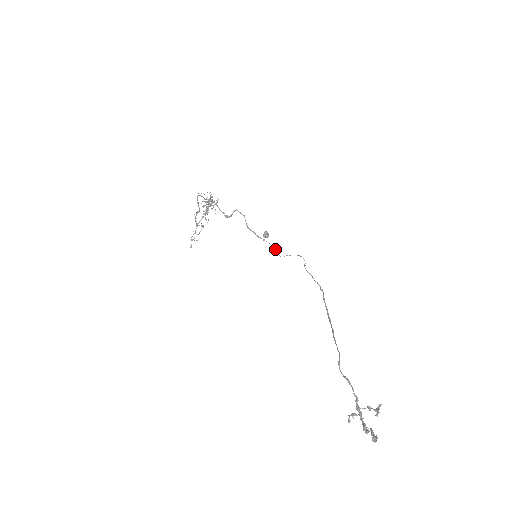
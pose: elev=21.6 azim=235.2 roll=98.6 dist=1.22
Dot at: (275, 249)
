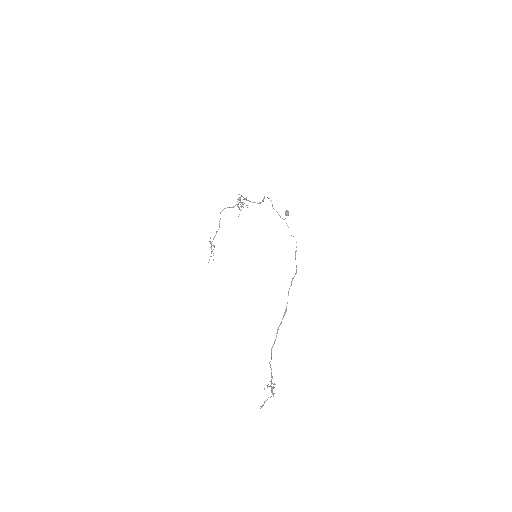
Dot at: occluded
